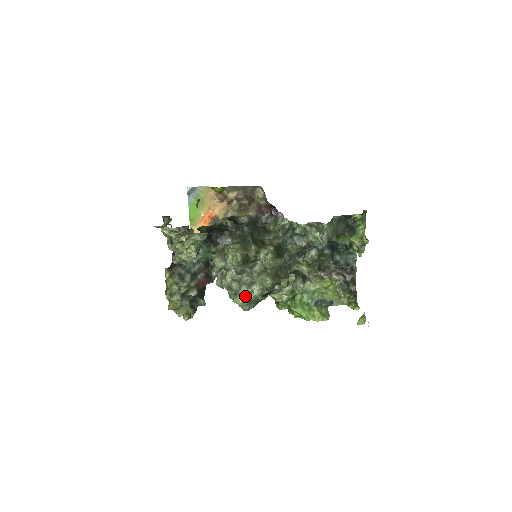
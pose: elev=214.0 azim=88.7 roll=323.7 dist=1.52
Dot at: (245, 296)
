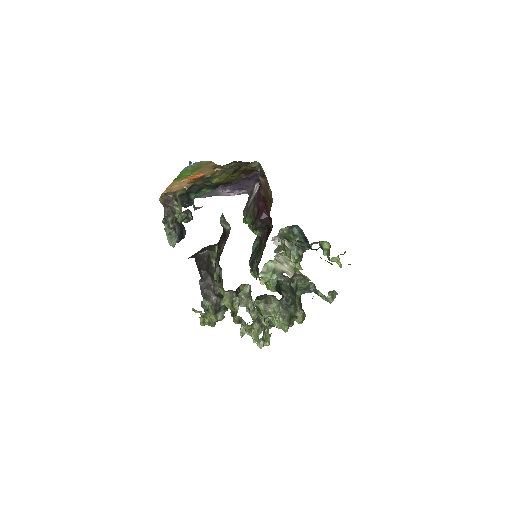
Dot at: occluded
